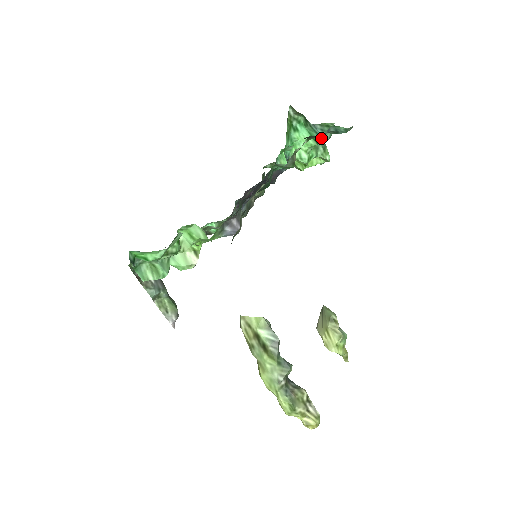
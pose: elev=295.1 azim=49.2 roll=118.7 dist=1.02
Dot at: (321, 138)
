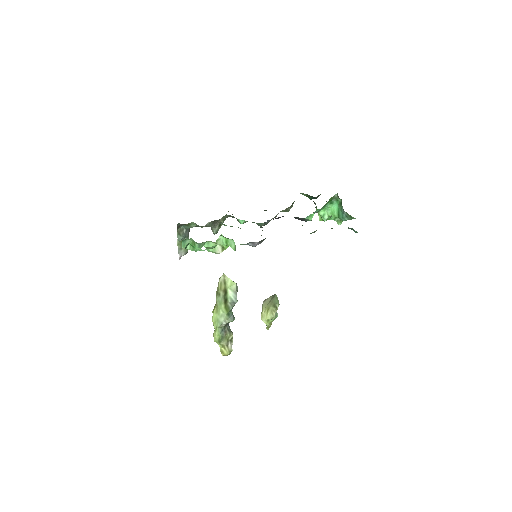
Dot at: (343, 217)
